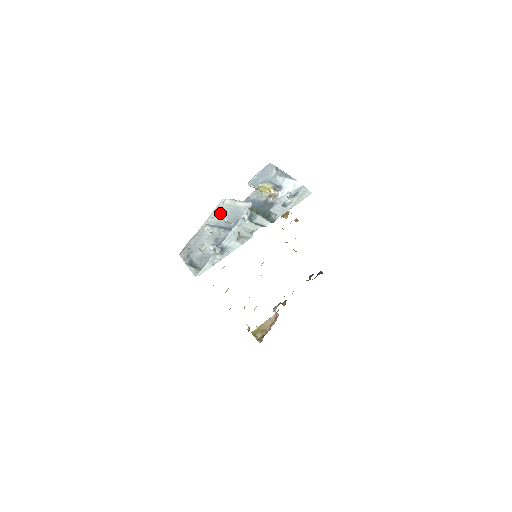
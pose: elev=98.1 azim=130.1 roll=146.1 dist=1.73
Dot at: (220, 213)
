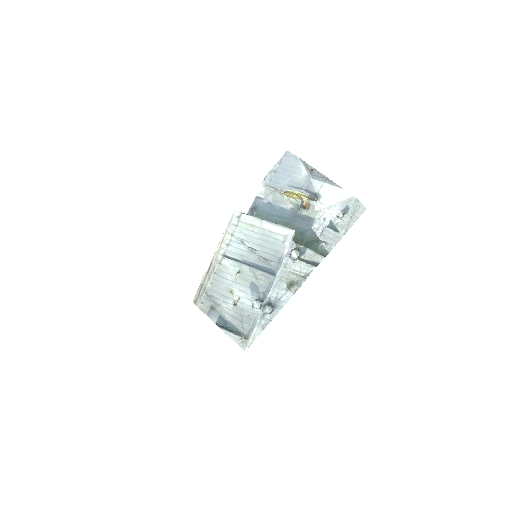
Dot at: (243, 240)
